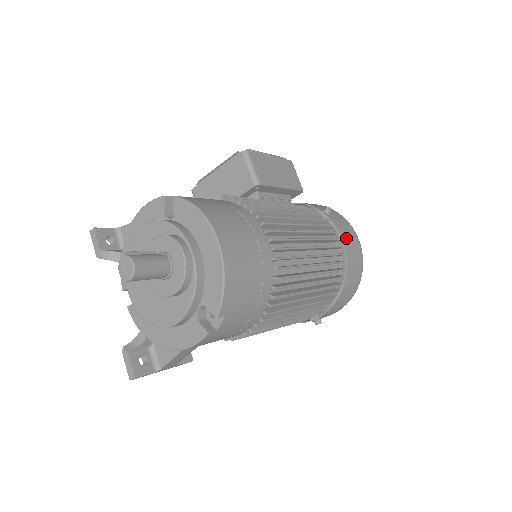
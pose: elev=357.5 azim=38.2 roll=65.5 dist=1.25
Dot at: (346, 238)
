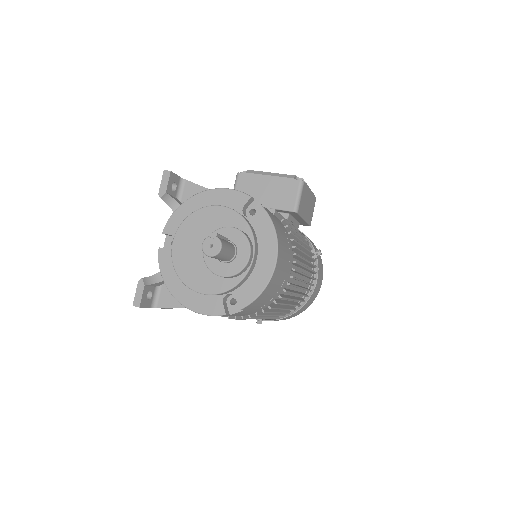
Dot at: (319, 280)
